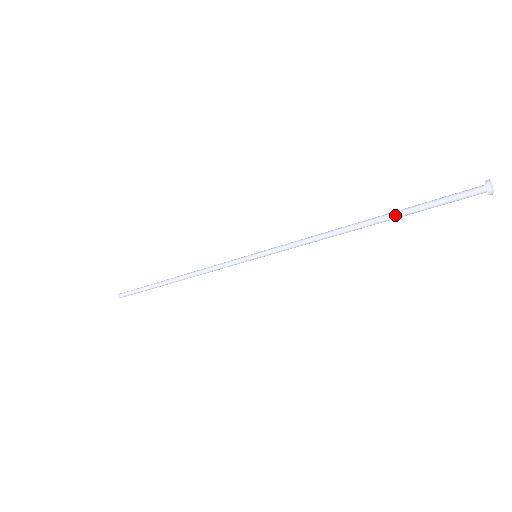
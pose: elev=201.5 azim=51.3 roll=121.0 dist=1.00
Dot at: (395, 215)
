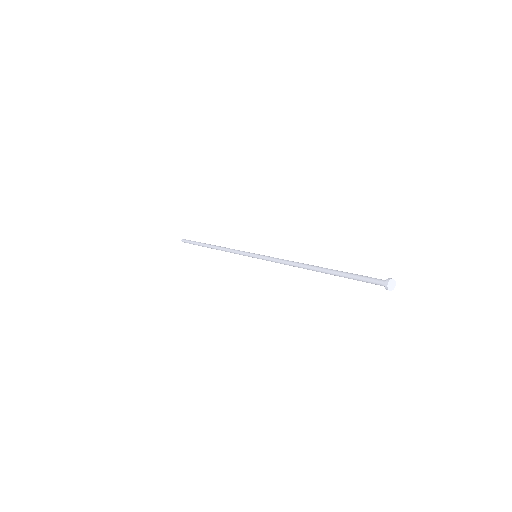
Dot at: (333, 274)
